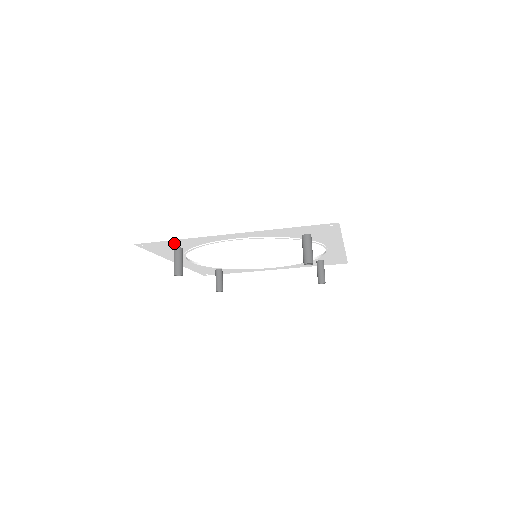
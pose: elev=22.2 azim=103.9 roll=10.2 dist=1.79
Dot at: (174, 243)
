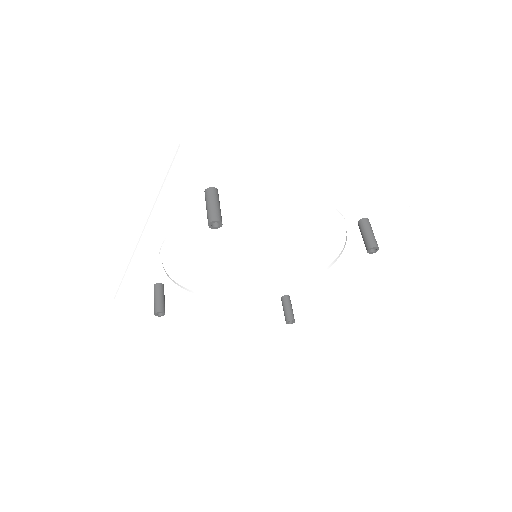
Dot at: (137, 281)
